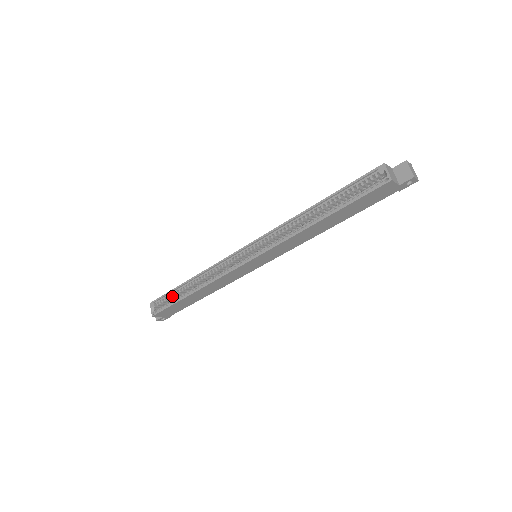
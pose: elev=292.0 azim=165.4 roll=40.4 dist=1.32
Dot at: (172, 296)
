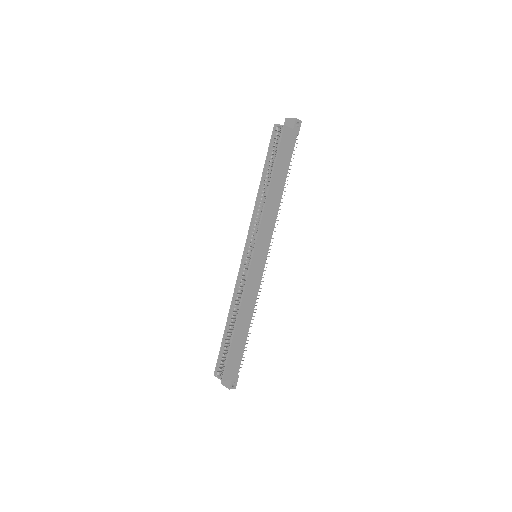
Dot at: (225, 348)
